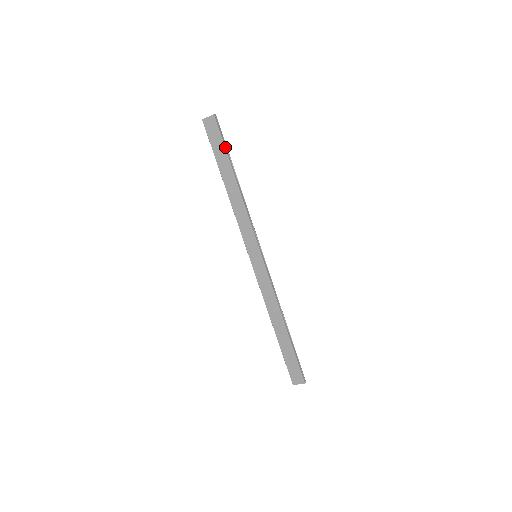
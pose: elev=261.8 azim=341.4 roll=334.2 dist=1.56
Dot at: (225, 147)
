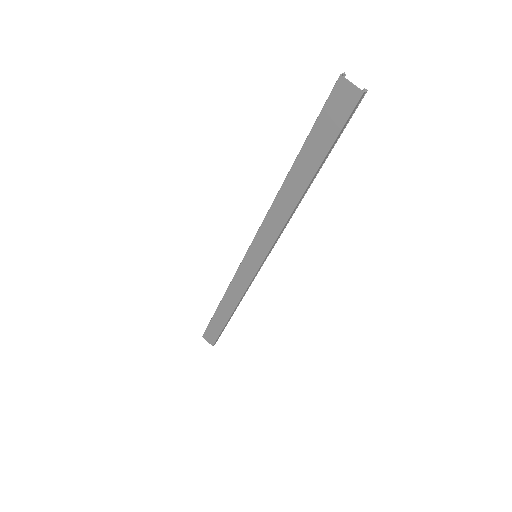
Dot at: (333, 145)
